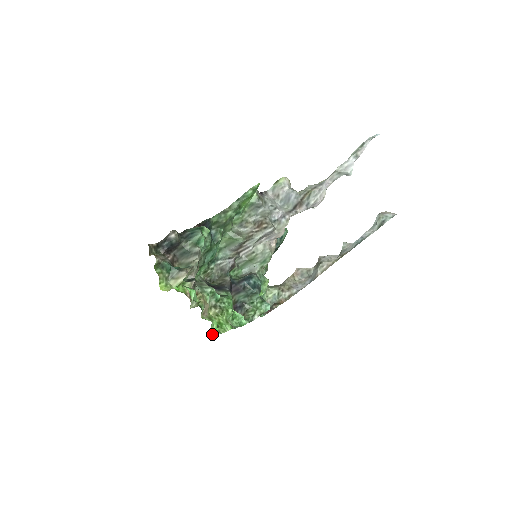
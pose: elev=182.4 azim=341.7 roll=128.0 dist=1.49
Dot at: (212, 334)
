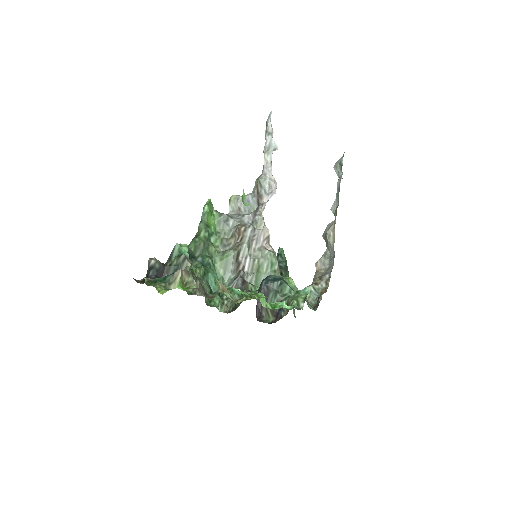
Dot at: occluded
